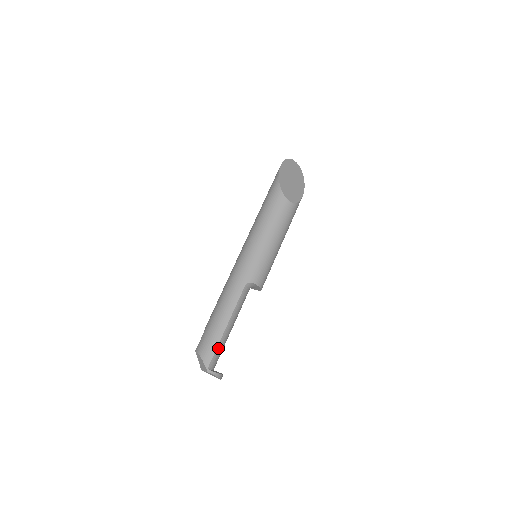
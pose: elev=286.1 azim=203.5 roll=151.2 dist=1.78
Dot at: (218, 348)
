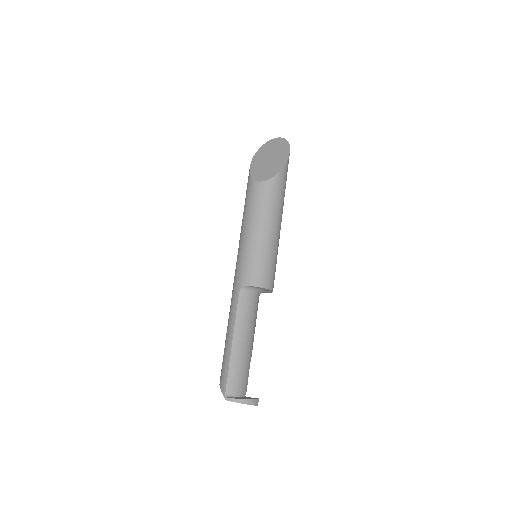
Dot at: (231, 370)
